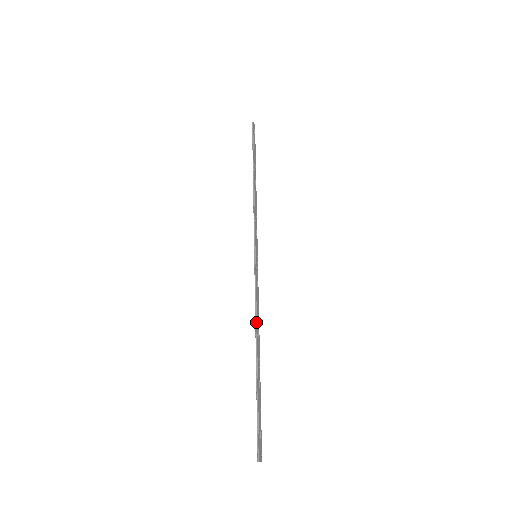
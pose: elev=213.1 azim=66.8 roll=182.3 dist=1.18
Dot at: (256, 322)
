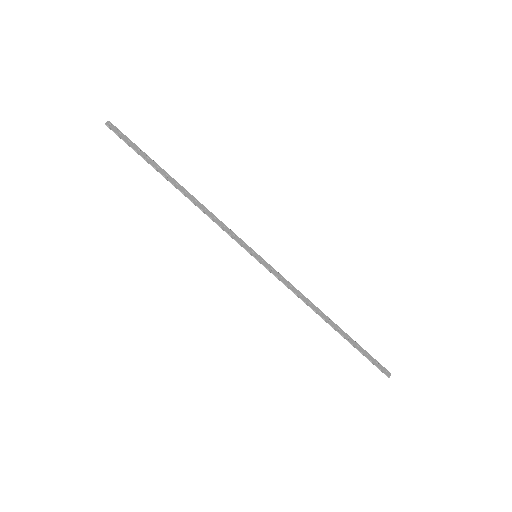
Dot at: occluded
